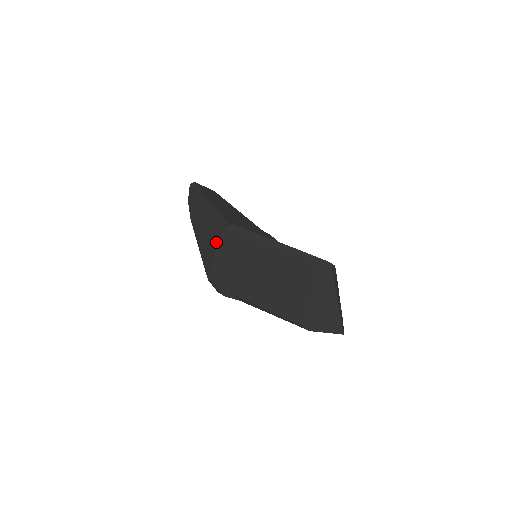
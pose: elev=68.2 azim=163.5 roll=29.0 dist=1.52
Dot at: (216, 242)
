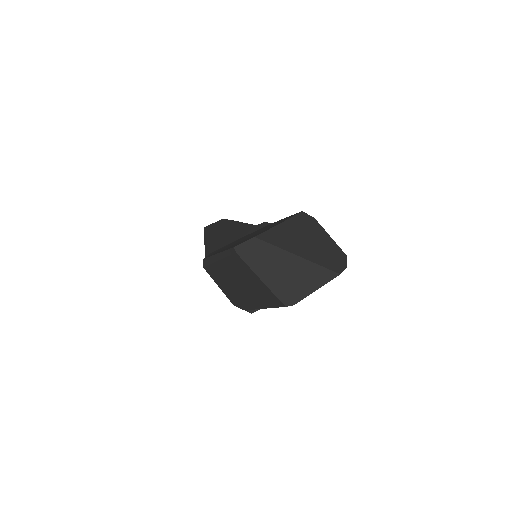
Dot at: occluded
